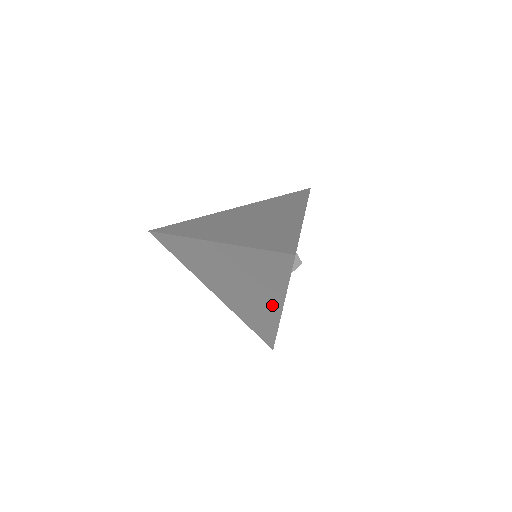
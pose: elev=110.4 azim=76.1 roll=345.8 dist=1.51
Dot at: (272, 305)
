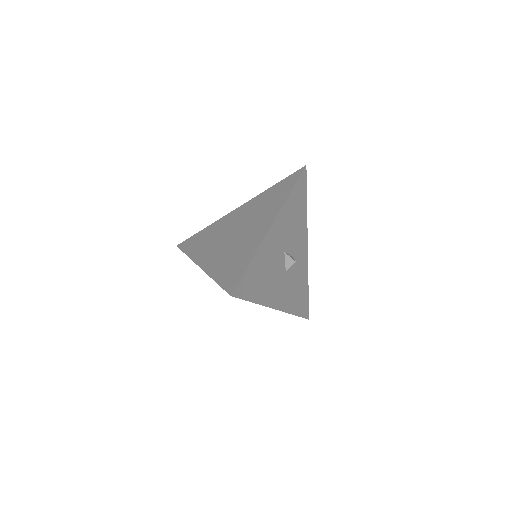
Dot at: (265, 225)
